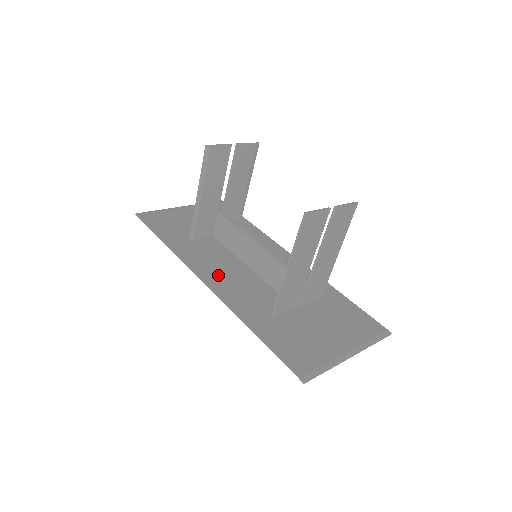
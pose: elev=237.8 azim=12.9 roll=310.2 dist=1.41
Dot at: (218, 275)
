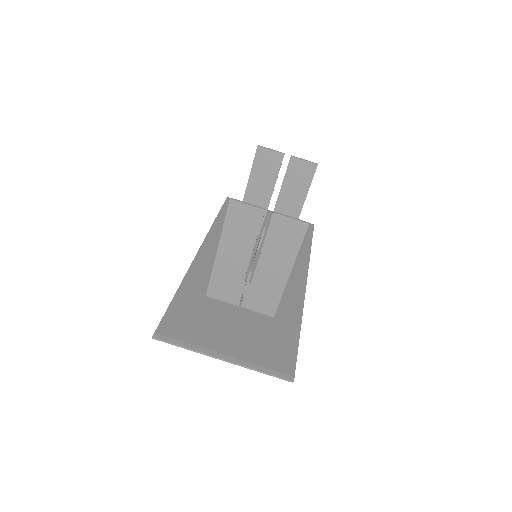
Dot at: occluded
